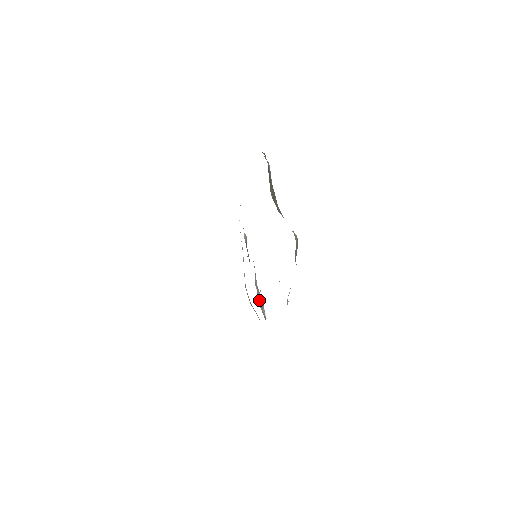
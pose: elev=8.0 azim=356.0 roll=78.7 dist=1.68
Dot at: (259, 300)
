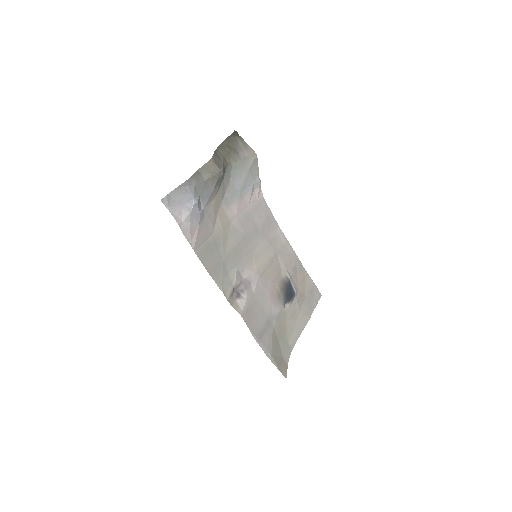
Dot at: (241, 293)
